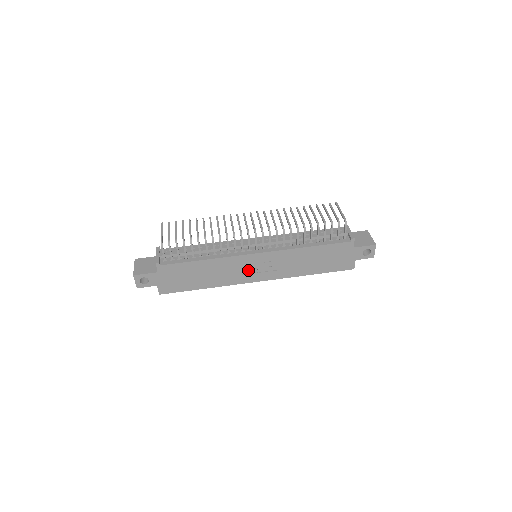
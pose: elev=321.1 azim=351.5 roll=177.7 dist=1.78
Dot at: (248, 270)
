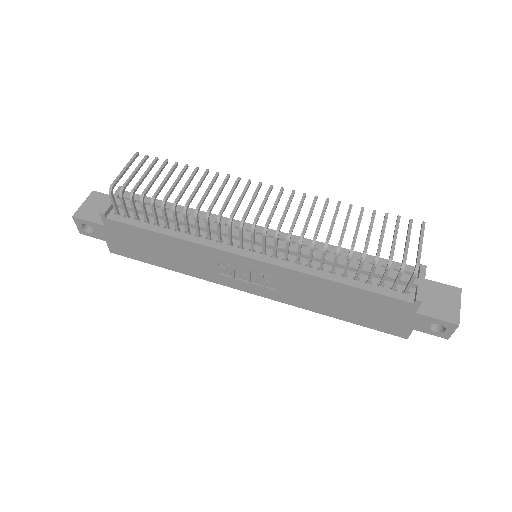
Dot at: (234, 273)
